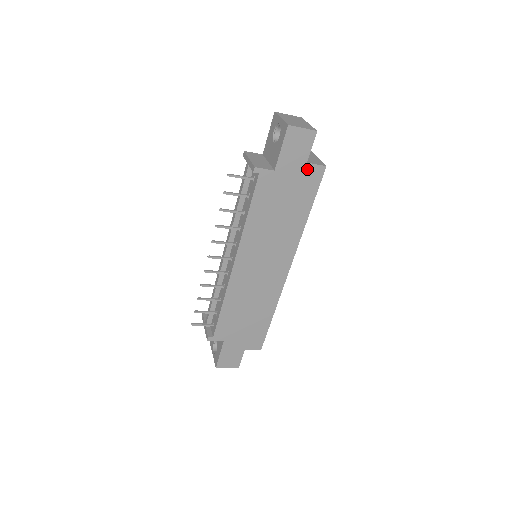
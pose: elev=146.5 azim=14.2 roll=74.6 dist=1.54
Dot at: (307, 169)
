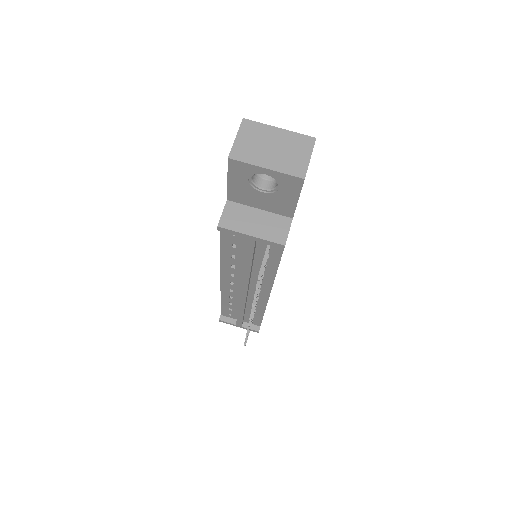
Dot at: occluded
